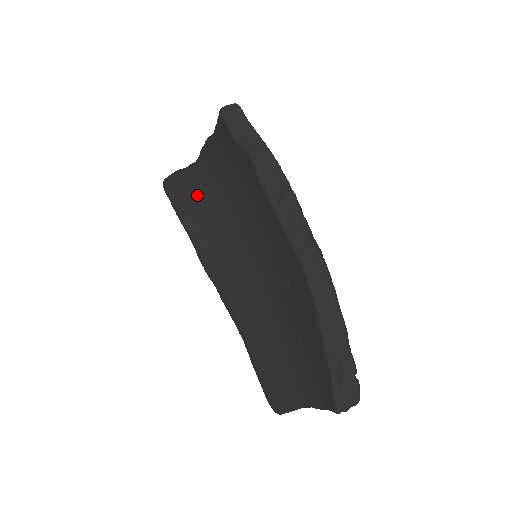
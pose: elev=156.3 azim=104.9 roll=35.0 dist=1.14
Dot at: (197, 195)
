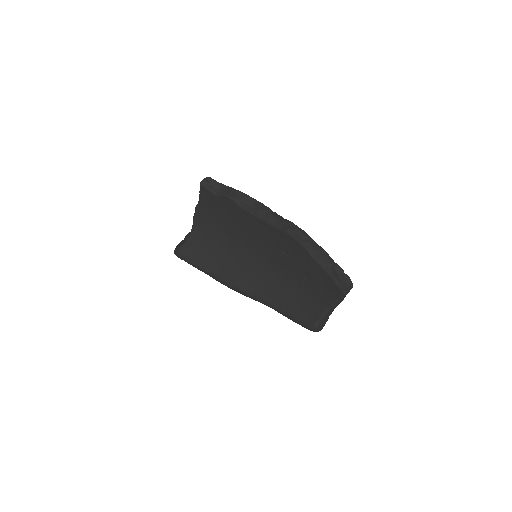
Dot at: (201, 246)
